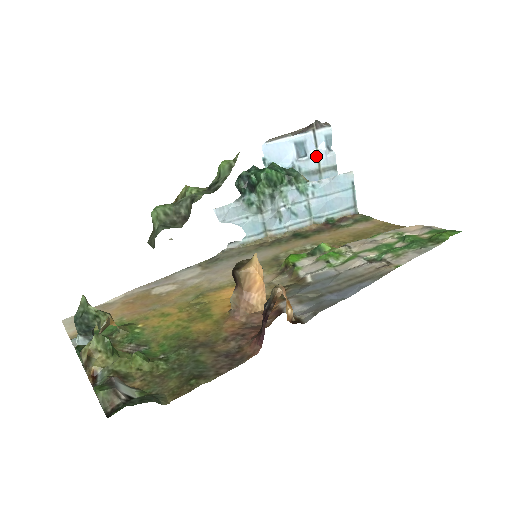
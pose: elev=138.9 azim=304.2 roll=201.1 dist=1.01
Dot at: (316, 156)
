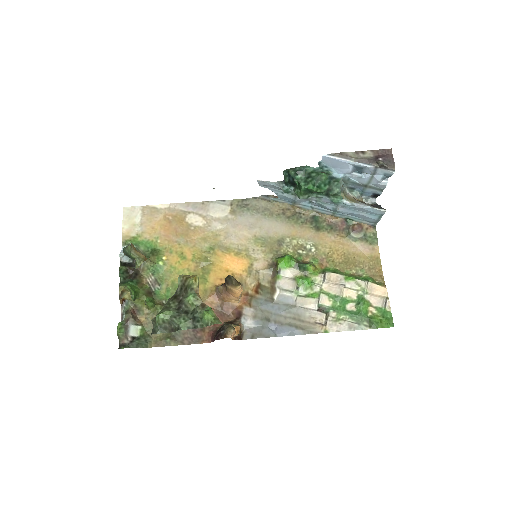
Dot at: (369, 178)
